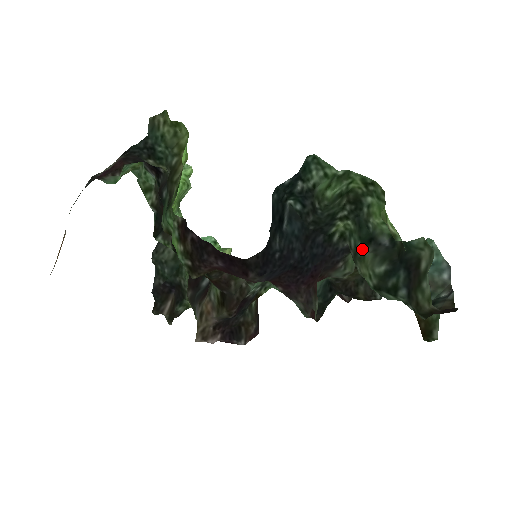
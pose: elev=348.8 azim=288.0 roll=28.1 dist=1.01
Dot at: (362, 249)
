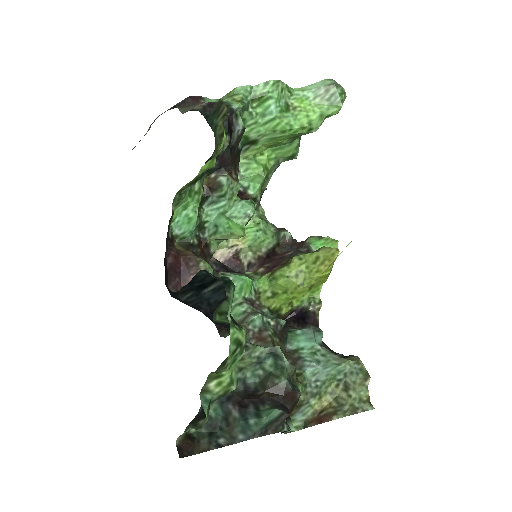
Dot at: occluded
